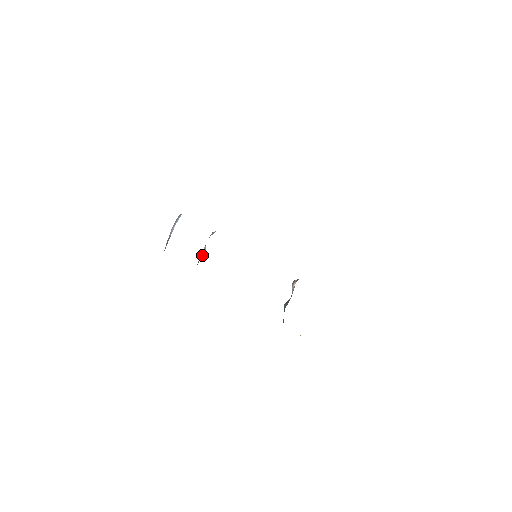
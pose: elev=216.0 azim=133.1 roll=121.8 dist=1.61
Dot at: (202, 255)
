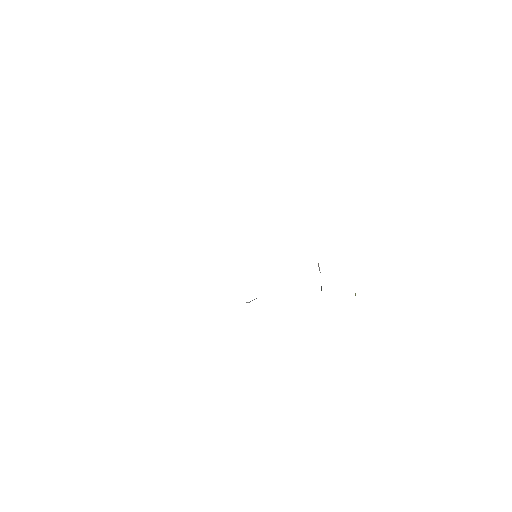
Dot at: occluded
